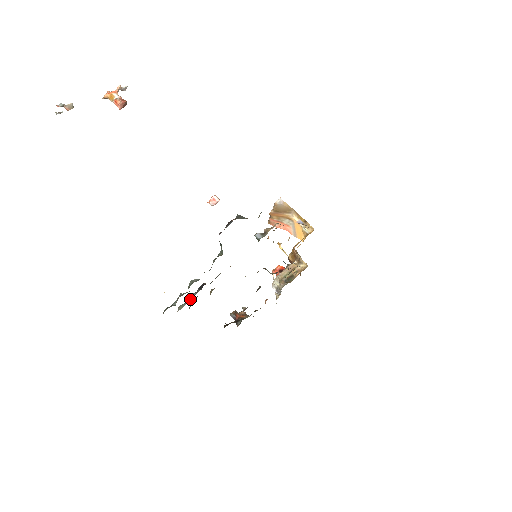
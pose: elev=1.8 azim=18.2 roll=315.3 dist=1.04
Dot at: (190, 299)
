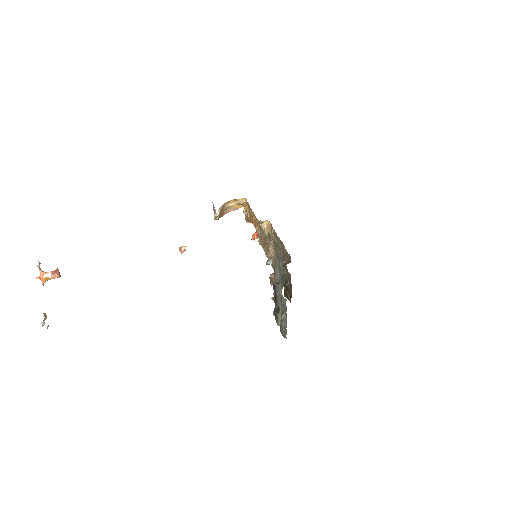
Dot at: (279, 318)
